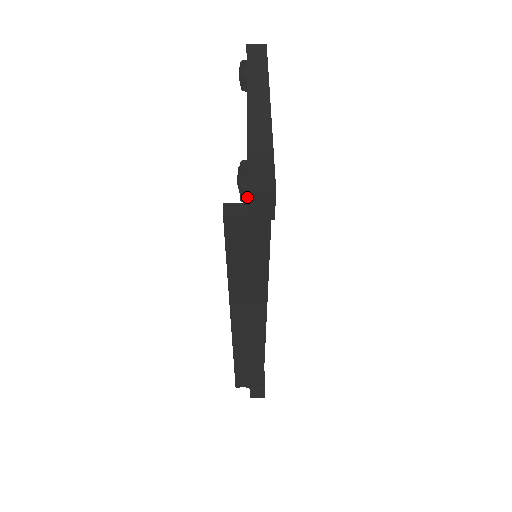
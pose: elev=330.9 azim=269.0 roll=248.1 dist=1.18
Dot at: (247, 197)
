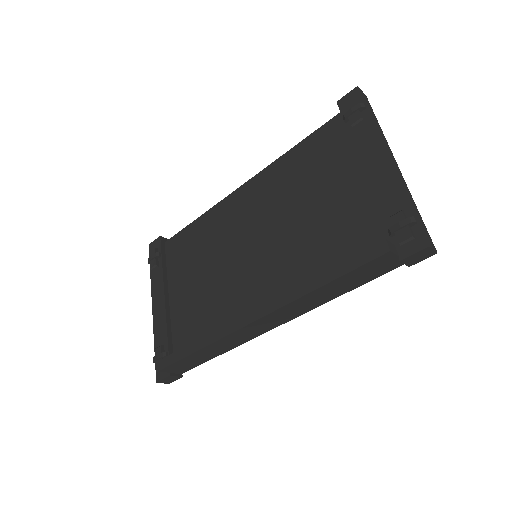
Dot at: (423, 249)
